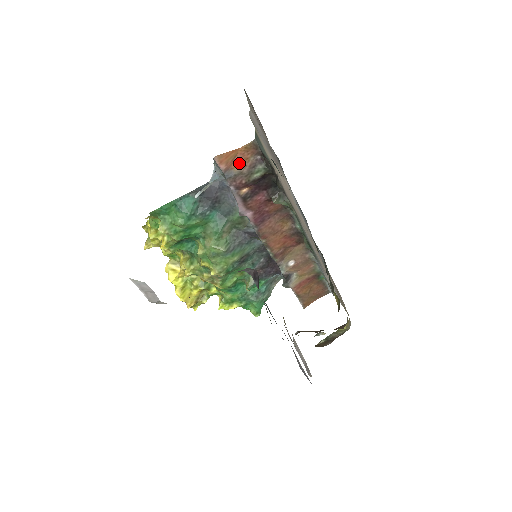
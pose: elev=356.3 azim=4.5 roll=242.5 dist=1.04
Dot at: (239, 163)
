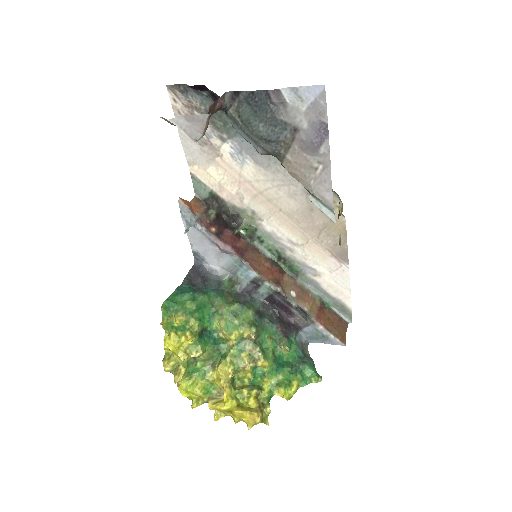
Dot at: (196, 210)
